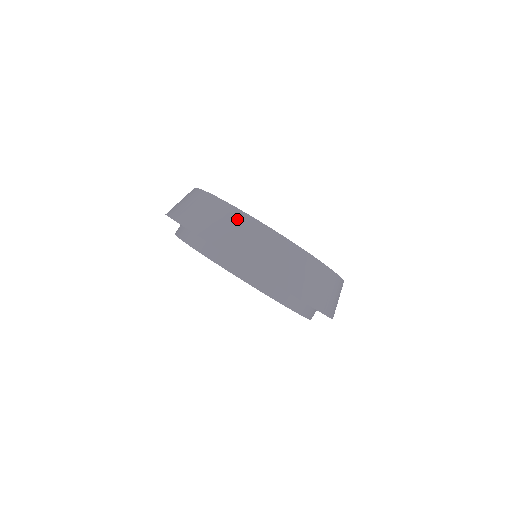
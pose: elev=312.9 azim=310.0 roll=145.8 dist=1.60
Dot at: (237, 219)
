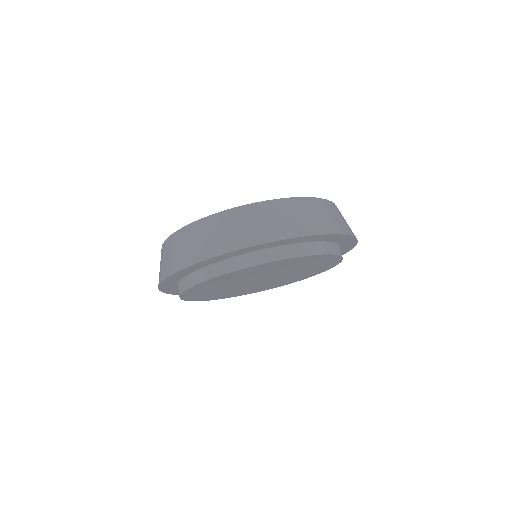
Dot at: (278, 208)
